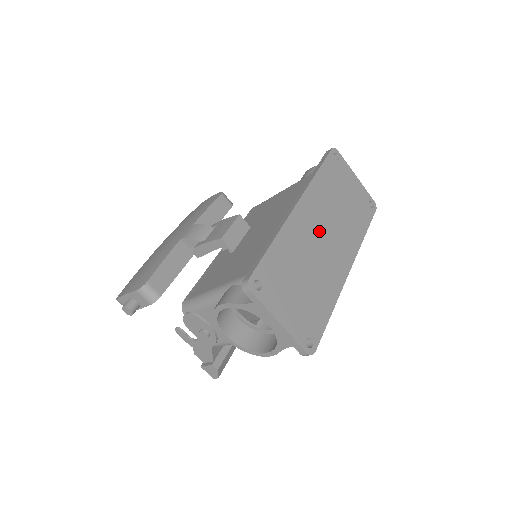
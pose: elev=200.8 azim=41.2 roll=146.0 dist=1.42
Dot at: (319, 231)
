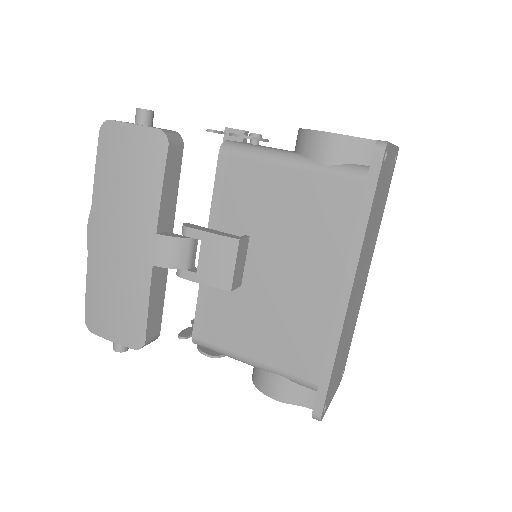
Dot at: (359, 284)
